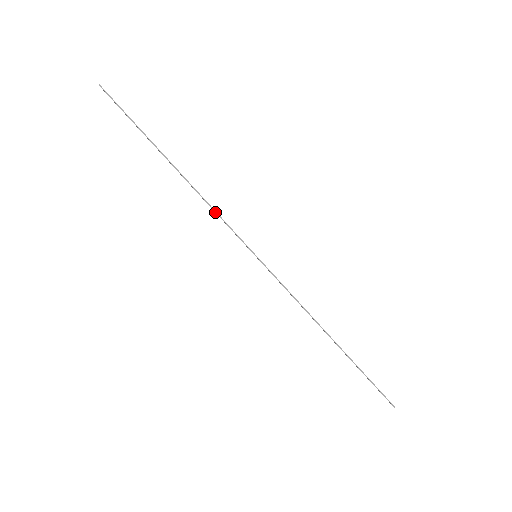
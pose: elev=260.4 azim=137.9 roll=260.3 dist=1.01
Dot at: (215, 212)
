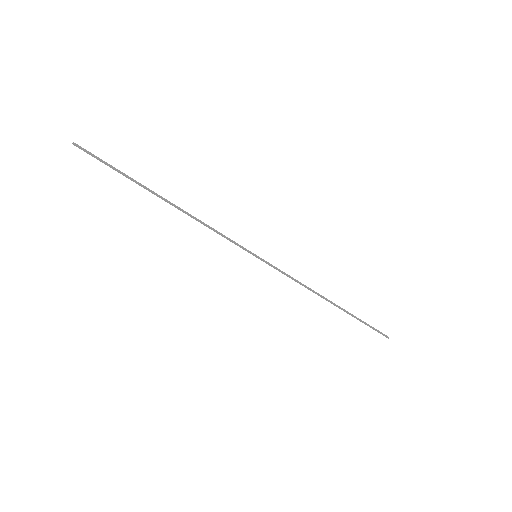
Dot at: occluded
